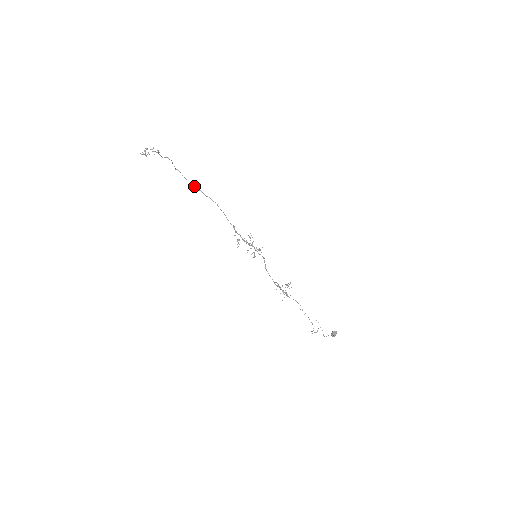
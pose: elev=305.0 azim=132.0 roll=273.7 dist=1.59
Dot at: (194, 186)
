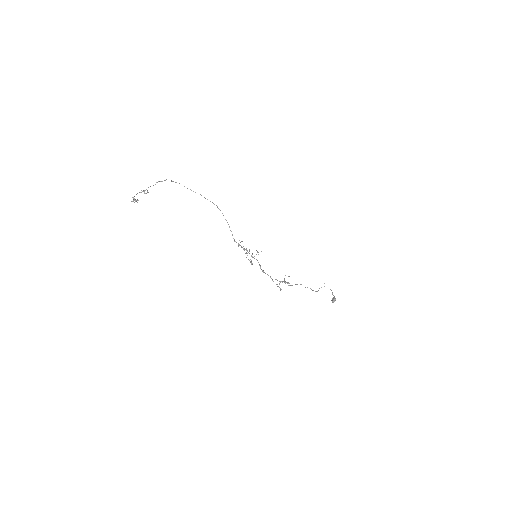
Dot at: occluded
